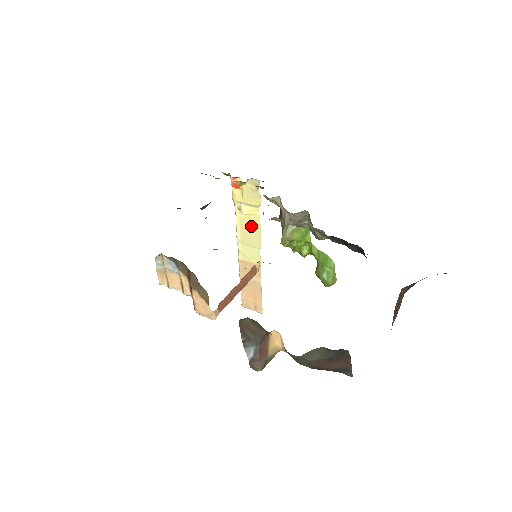
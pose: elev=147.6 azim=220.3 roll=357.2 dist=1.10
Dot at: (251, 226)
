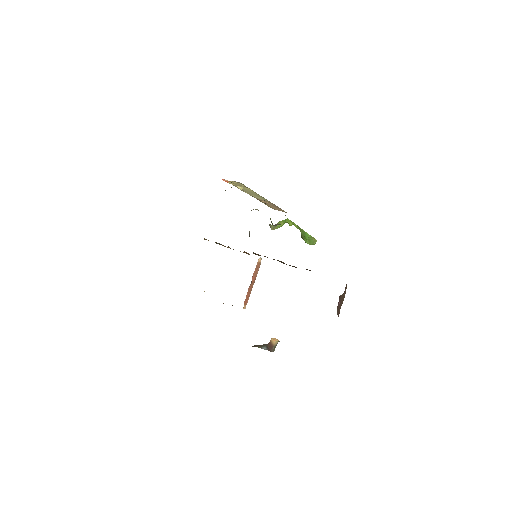
Dot at: (251, 192)
